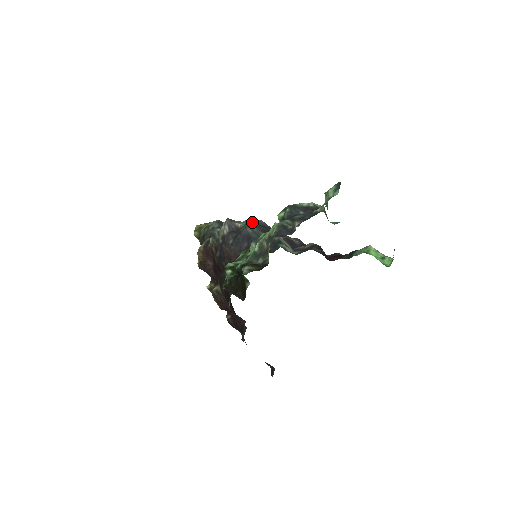
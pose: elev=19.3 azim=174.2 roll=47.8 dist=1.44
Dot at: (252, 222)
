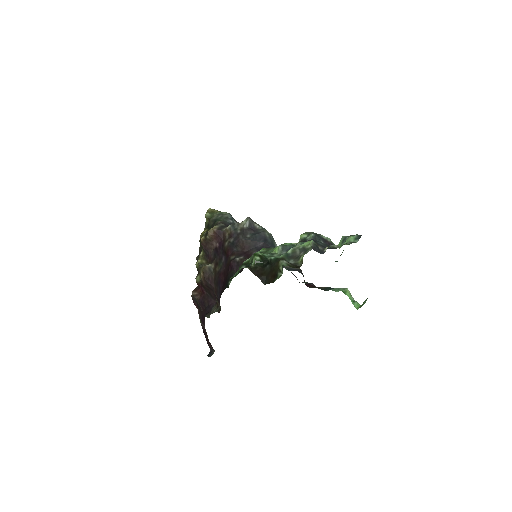
Dot at: occluded
